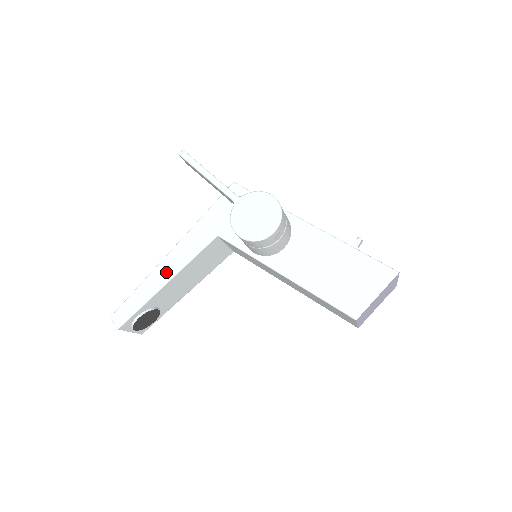
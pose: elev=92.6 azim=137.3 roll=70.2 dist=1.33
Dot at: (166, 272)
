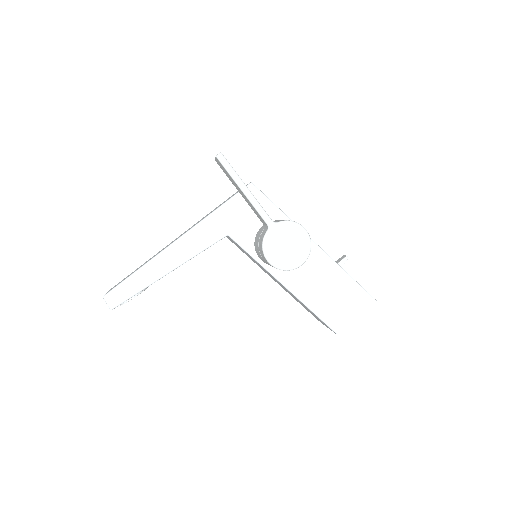
Dot at: (170, 262)
